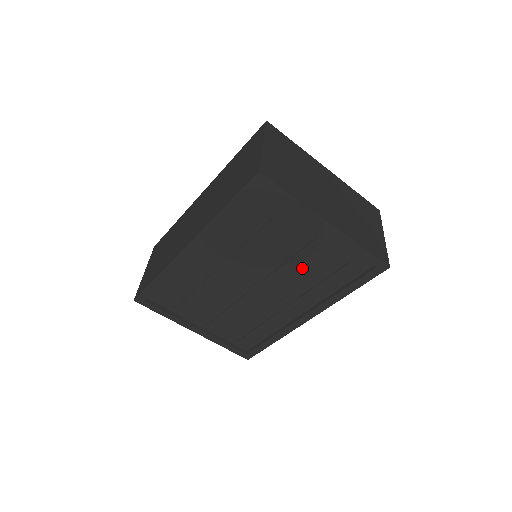
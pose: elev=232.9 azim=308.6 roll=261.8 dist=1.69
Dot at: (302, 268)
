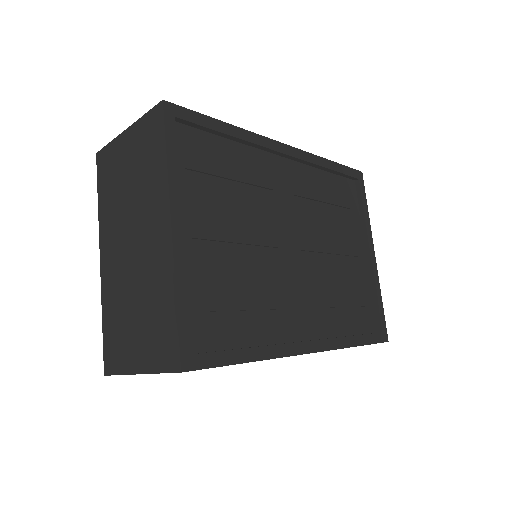
Dot at: (335, 277)
